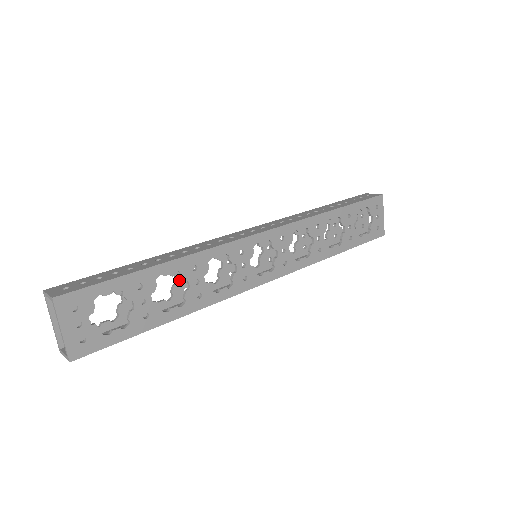
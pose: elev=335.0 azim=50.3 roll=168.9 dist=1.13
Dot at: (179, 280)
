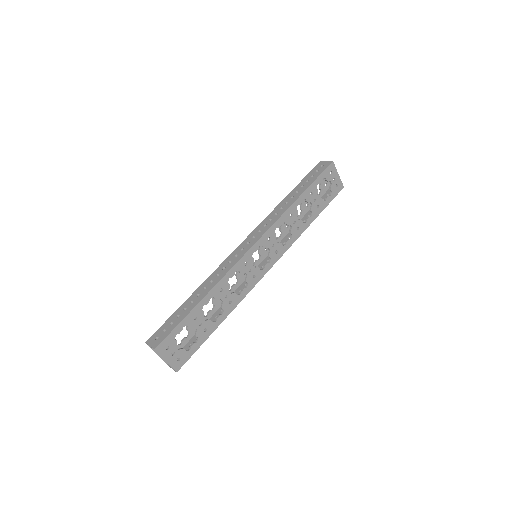
Dot at: occluded
